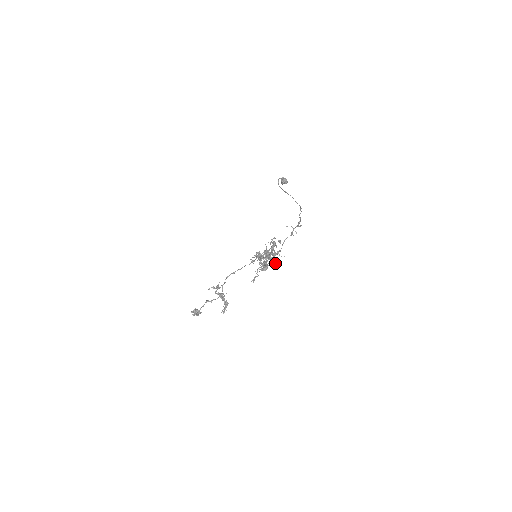
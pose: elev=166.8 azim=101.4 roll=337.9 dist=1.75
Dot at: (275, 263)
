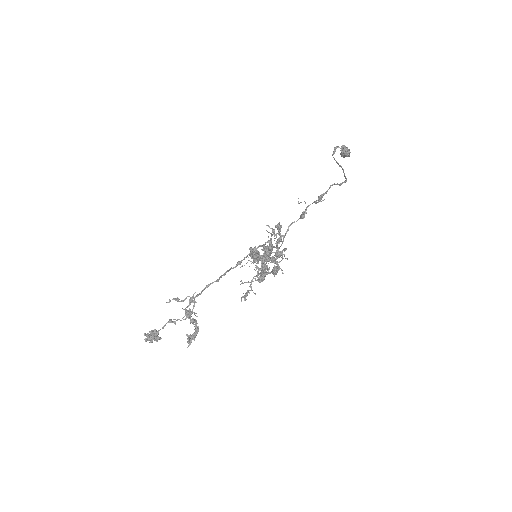
Dot at: (276, 270)
